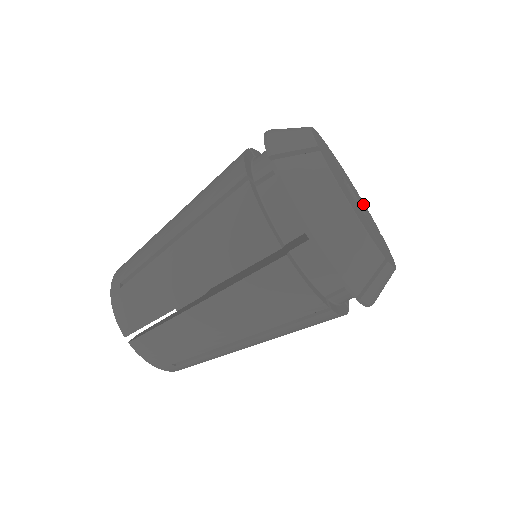
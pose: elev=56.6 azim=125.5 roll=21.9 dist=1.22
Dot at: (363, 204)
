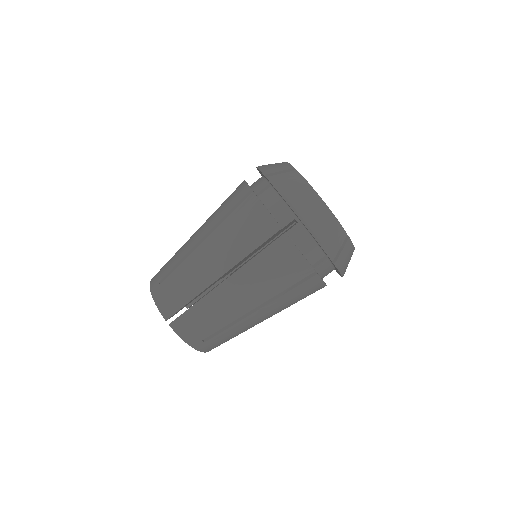
Dot at: occluded
